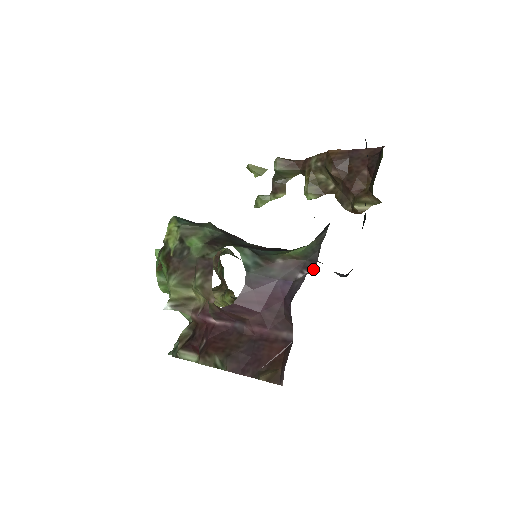
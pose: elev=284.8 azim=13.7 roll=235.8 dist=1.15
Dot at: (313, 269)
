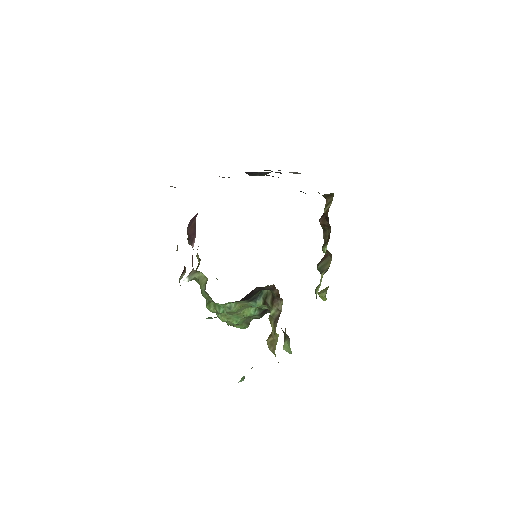
Dot at: occluded
